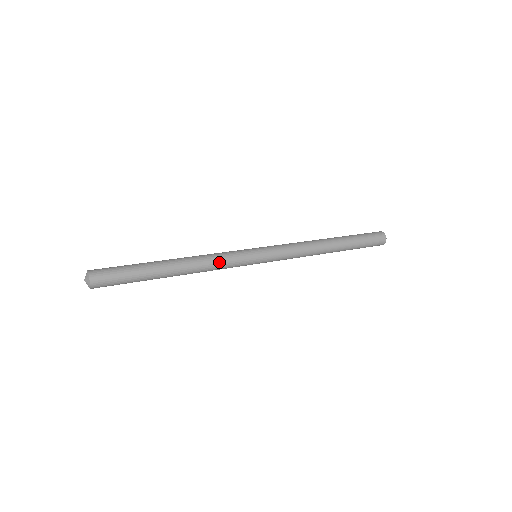
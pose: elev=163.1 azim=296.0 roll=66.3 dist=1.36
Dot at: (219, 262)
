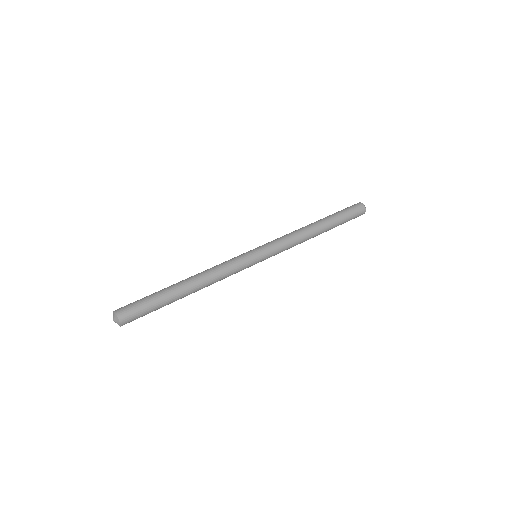
Dot at: (224, 268)
